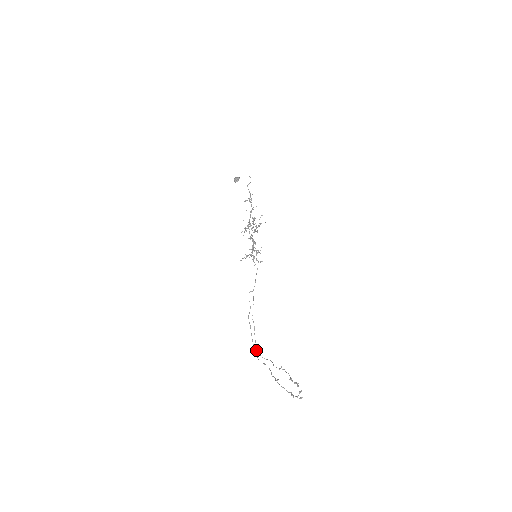
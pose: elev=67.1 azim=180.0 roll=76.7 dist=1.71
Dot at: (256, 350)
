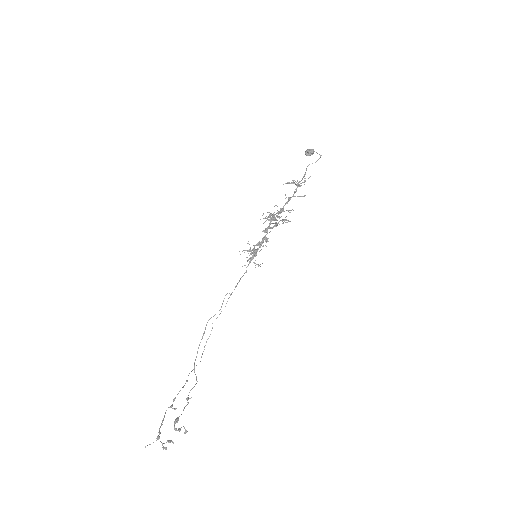
Dot at: (195, 360)
